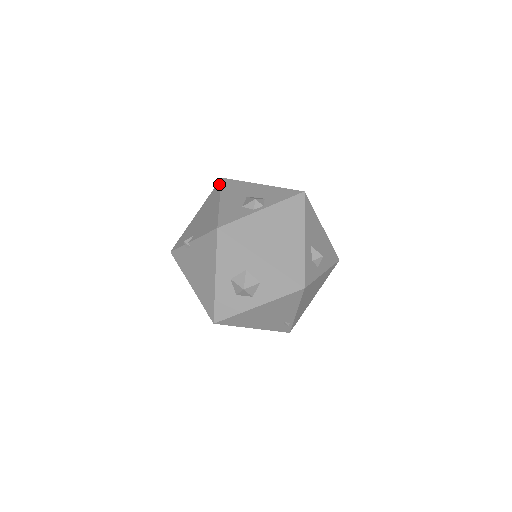
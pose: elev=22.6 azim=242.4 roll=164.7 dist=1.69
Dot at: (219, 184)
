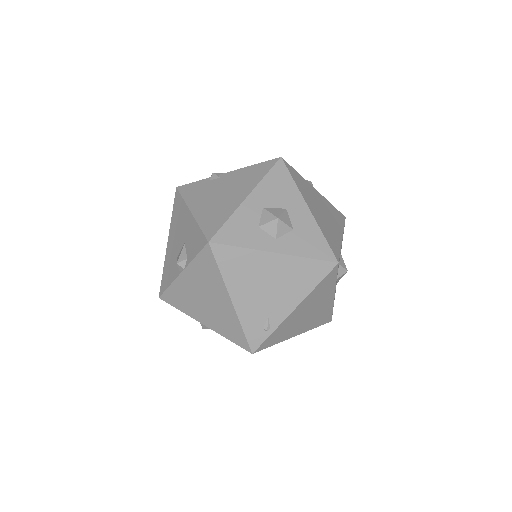
Dot at: occluded
